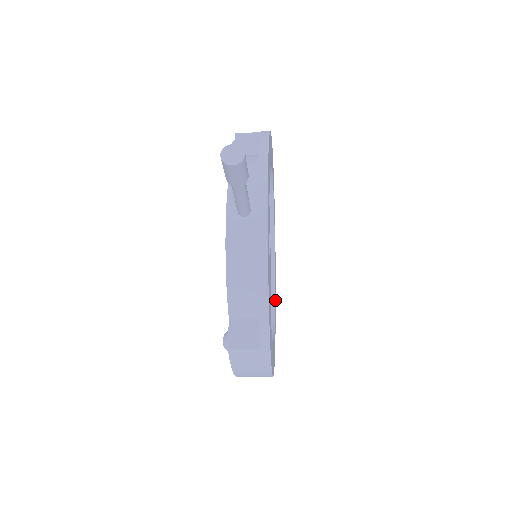
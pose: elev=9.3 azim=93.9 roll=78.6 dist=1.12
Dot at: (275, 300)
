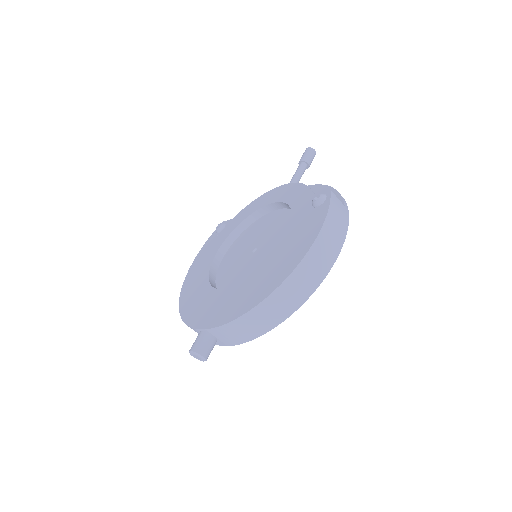
Dot at: occluded
